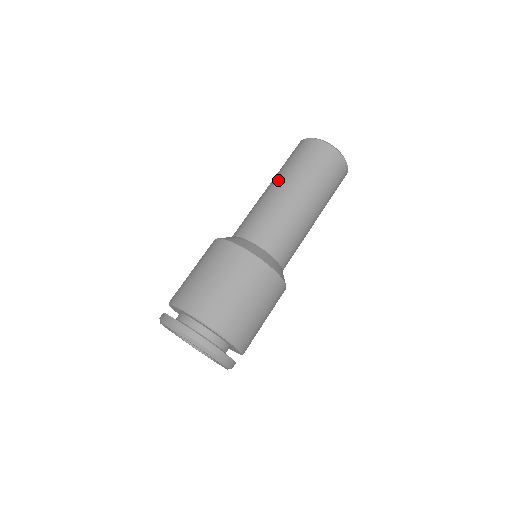
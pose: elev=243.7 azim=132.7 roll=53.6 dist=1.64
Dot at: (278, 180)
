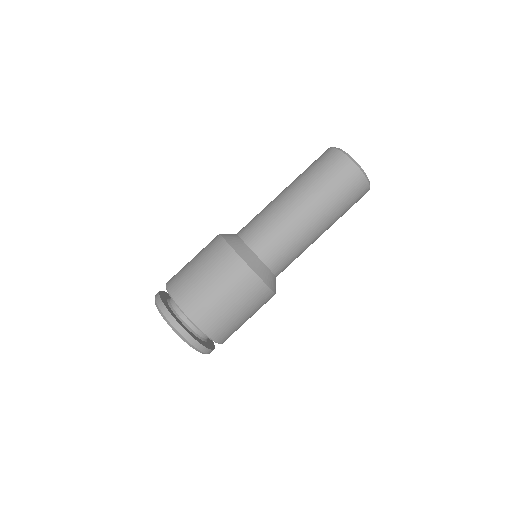
Dot at: (295, 190)
